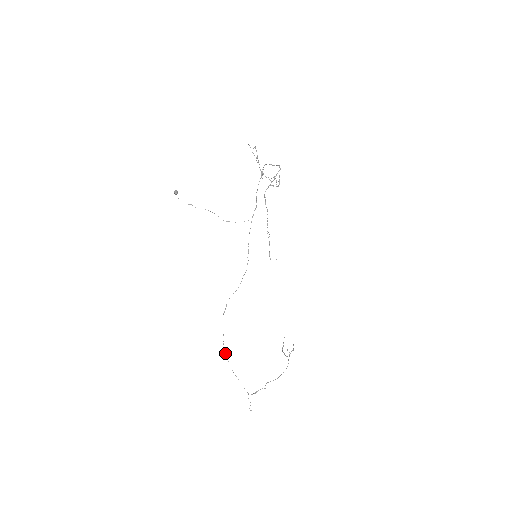
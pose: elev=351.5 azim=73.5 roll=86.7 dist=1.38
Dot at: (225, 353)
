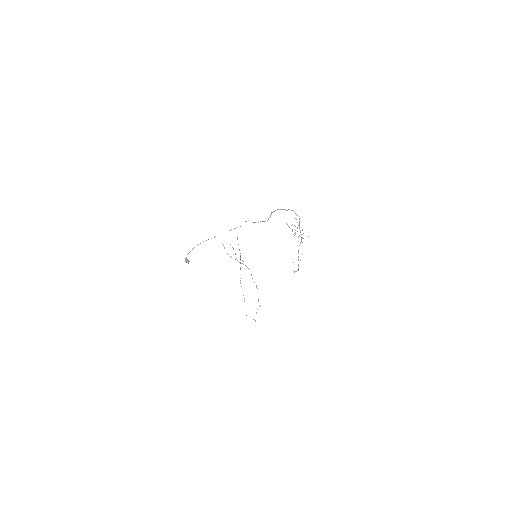
Dot at: occluded
